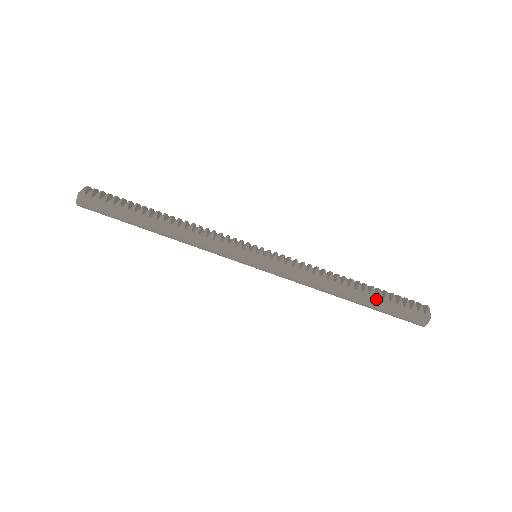
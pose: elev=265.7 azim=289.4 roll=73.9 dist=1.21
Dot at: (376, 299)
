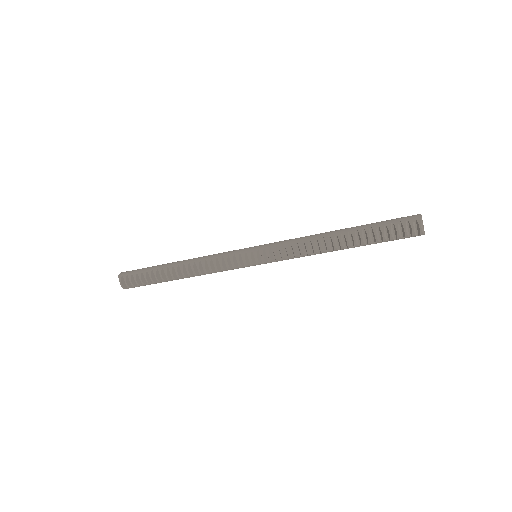
Dot at: occluded
